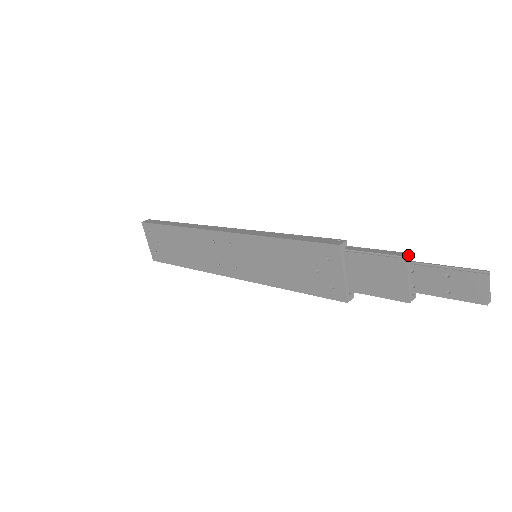
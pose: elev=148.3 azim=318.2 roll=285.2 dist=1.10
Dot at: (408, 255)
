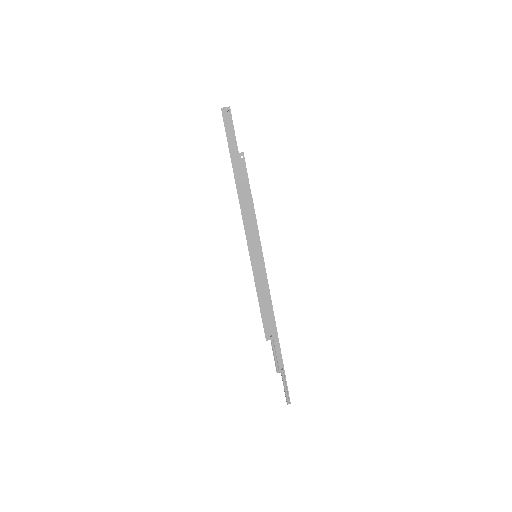
Dot at: (281, 372)
